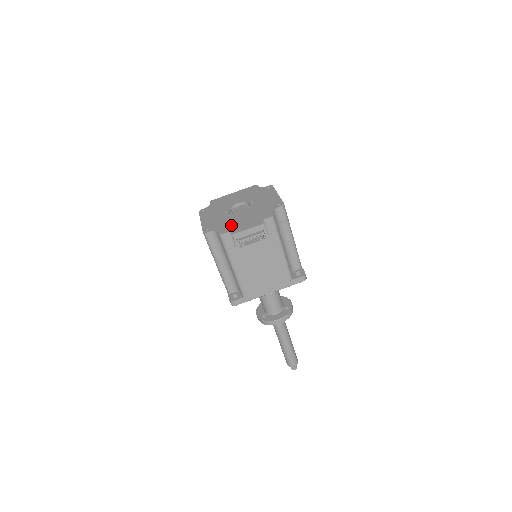
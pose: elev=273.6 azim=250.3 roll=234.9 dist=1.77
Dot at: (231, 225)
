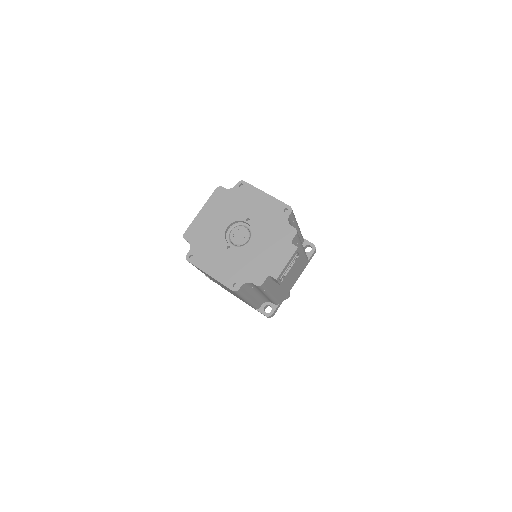
Dot at: (259, 266)
